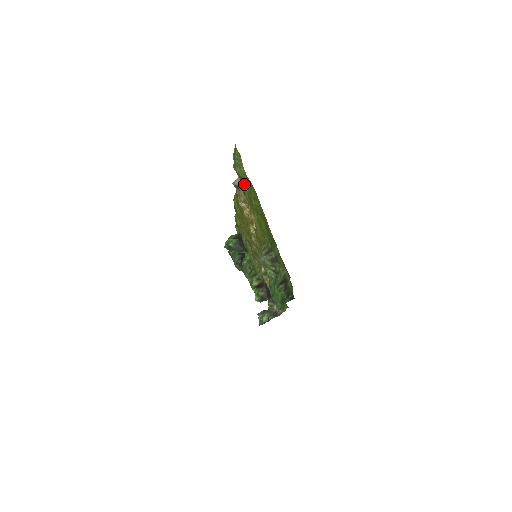
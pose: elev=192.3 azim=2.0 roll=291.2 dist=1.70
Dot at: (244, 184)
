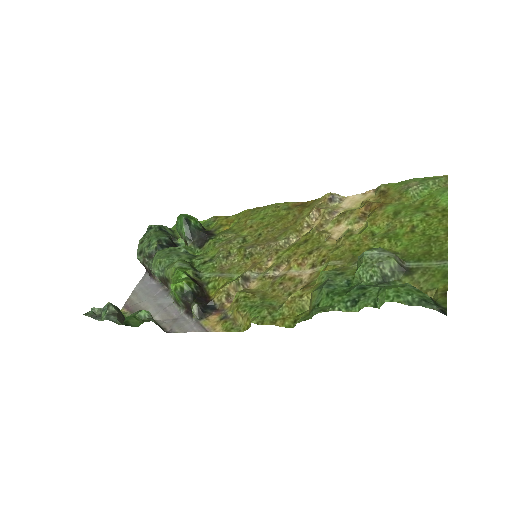
Dot at: (399, 201)
